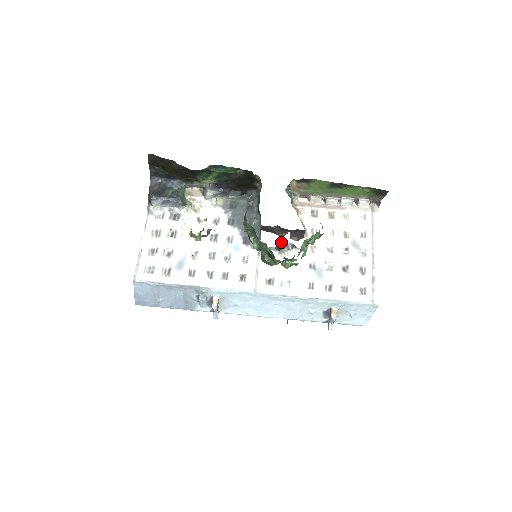
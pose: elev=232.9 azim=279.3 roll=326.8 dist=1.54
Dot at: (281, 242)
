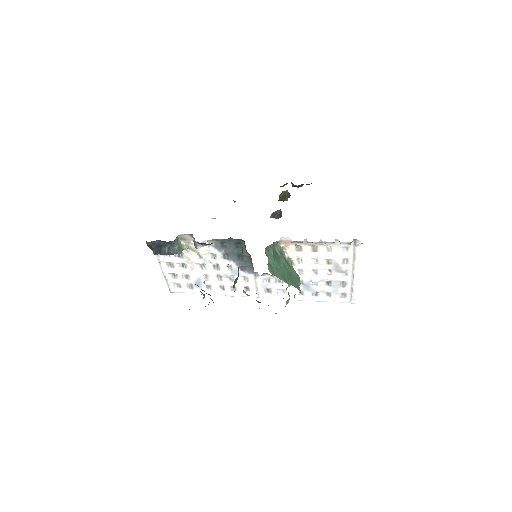
Dot at: (283, 191)
